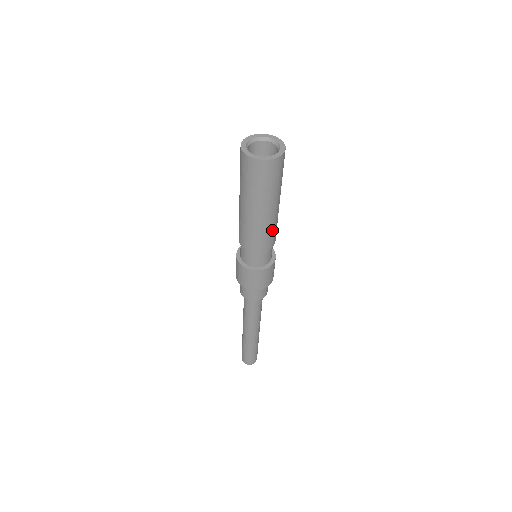
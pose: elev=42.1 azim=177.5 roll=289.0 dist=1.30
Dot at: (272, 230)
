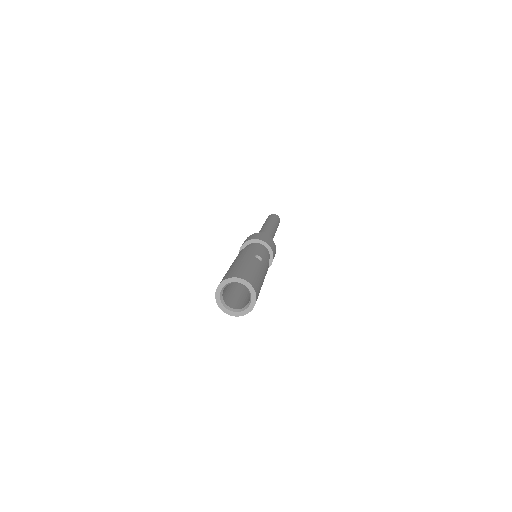
Dot at: (266, 272)
